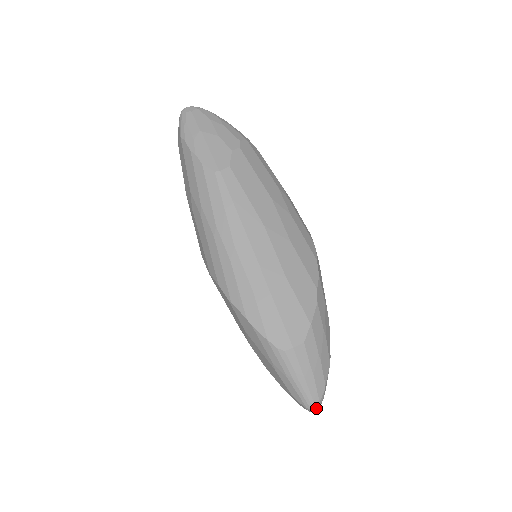
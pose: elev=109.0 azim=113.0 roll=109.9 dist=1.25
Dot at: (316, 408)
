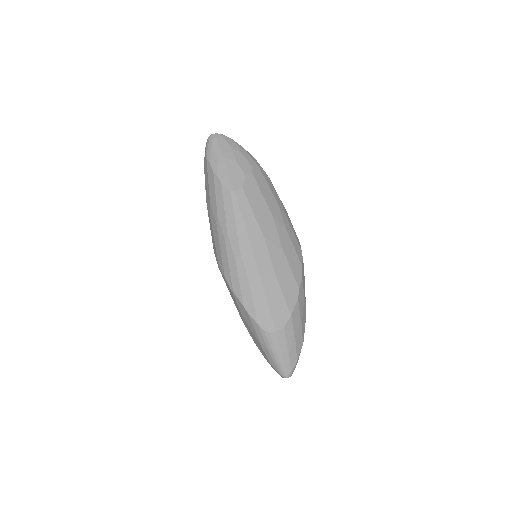
Dot at: (288, 376)
